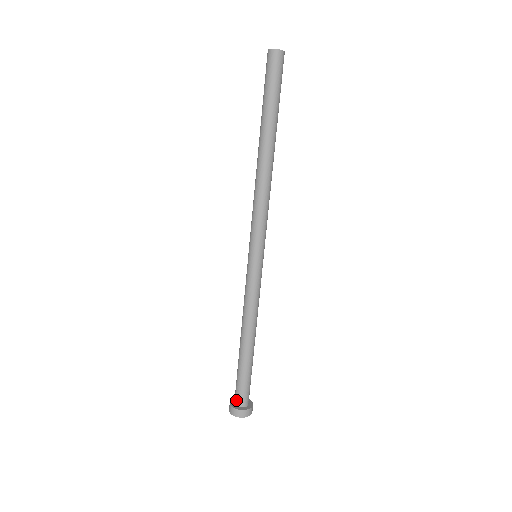
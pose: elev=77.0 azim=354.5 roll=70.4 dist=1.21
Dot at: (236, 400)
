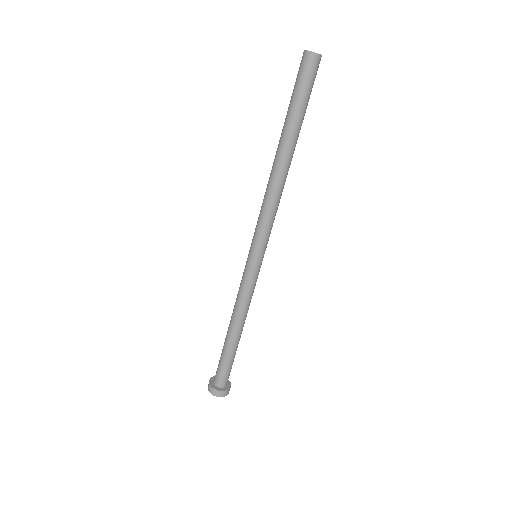
Dot at: (222, 384)
